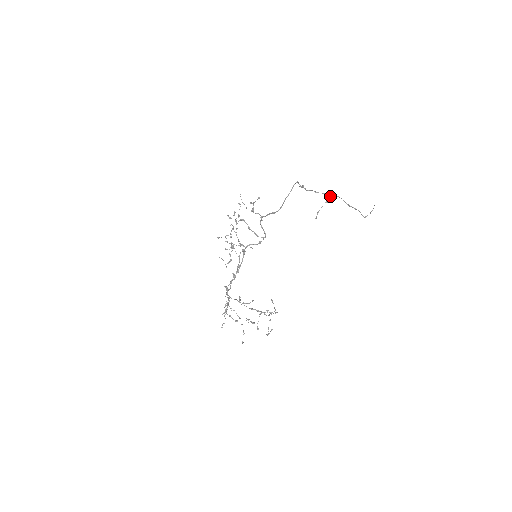
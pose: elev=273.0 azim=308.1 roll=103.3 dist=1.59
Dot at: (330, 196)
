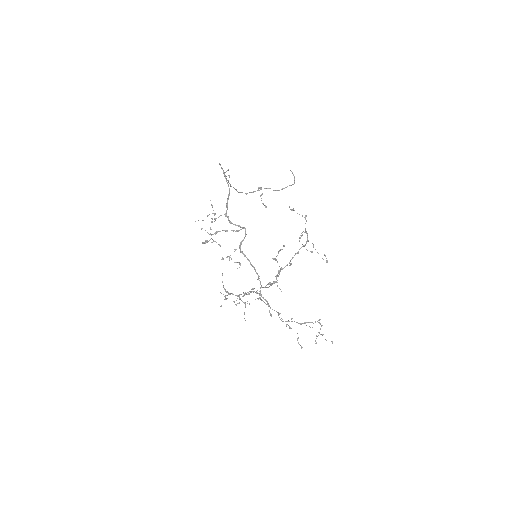
Dot at: occluded
